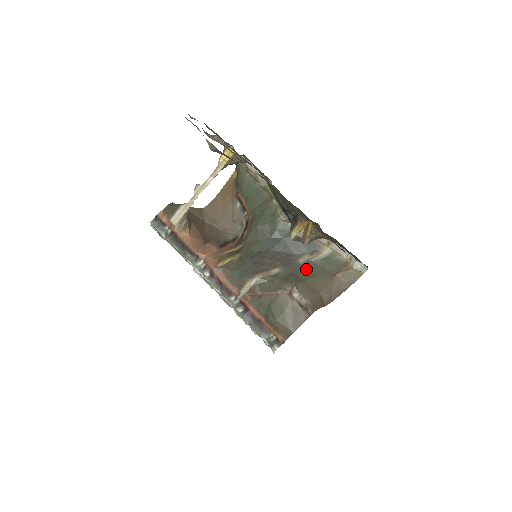
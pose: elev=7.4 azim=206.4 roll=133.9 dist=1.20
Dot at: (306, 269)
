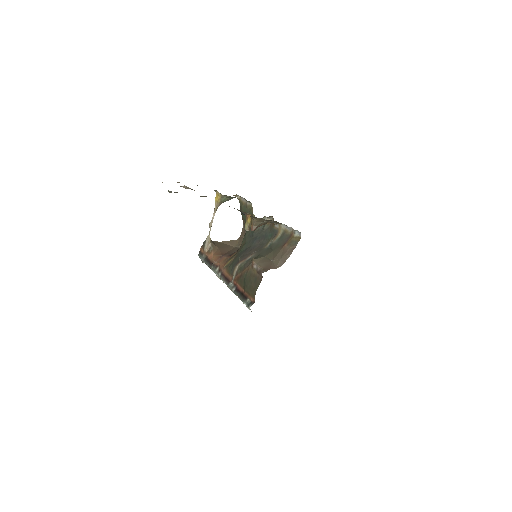
Dot at: (269, 249)
